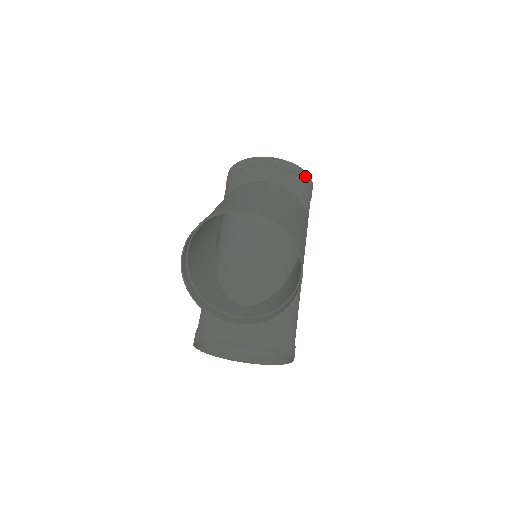
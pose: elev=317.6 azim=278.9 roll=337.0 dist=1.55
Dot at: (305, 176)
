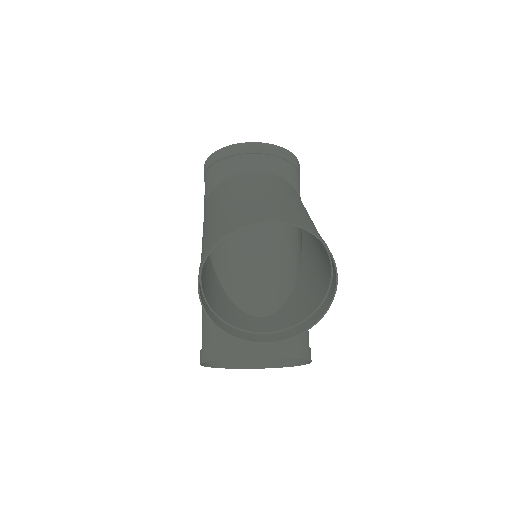
Dot at: (295, 161)
